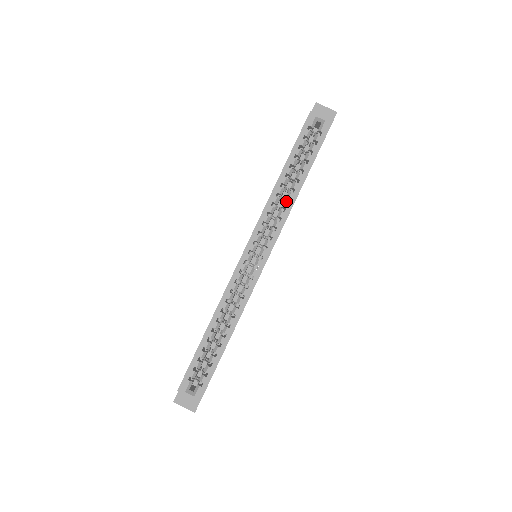
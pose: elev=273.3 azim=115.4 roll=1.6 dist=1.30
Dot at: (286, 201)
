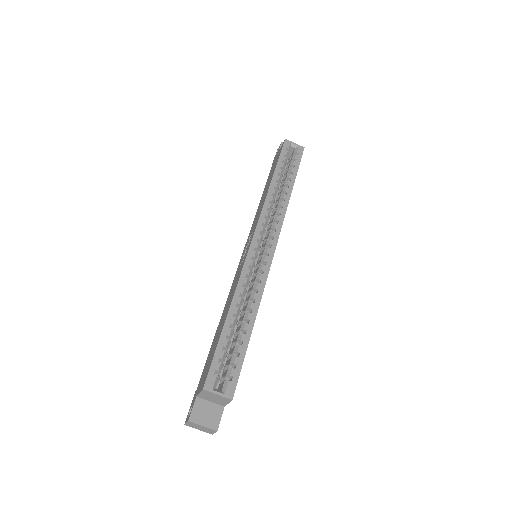
Dot at: (281, 200)
